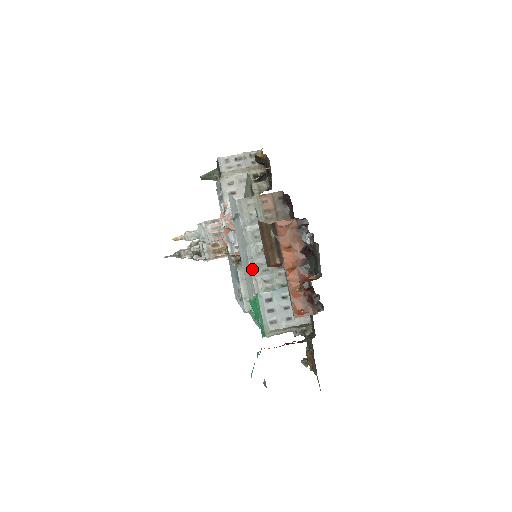
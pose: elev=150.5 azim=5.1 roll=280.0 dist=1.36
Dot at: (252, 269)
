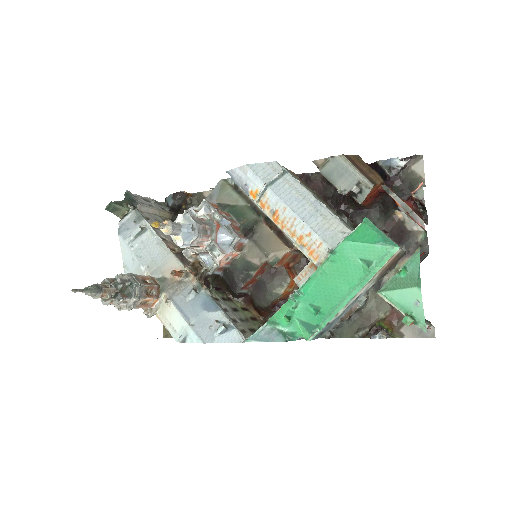
Dot at: (331, 212)
